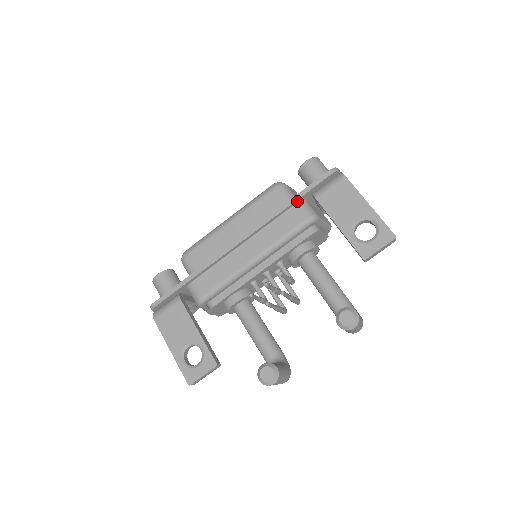
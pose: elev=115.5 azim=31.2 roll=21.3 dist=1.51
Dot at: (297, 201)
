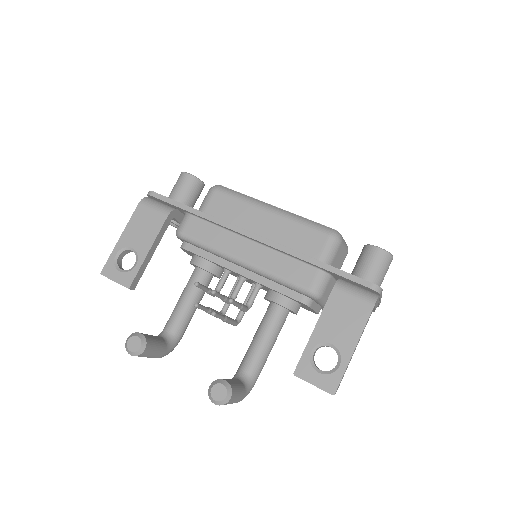
Dot at: (322, 268)
